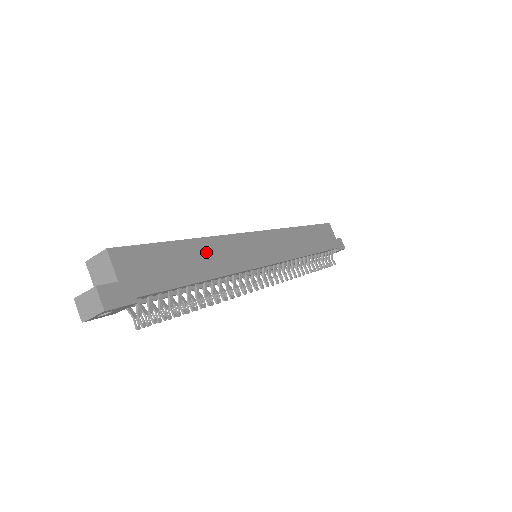
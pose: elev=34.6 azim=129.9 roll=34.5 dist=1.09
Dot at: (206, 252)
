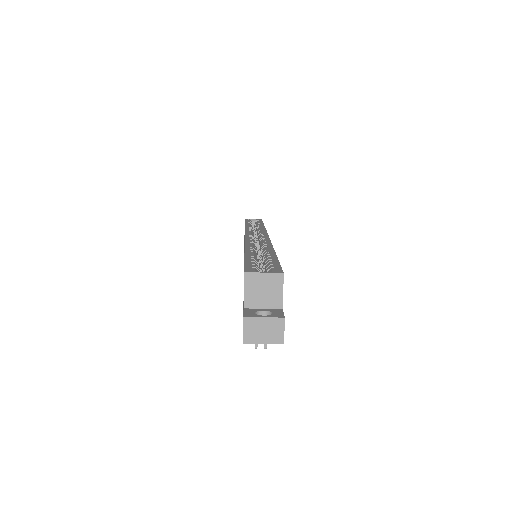
Dot at: occluded
